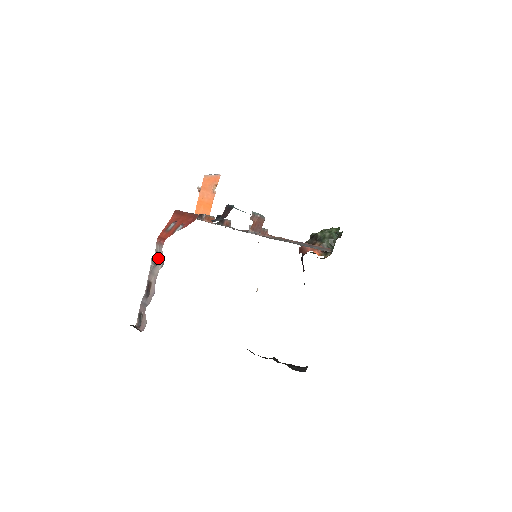
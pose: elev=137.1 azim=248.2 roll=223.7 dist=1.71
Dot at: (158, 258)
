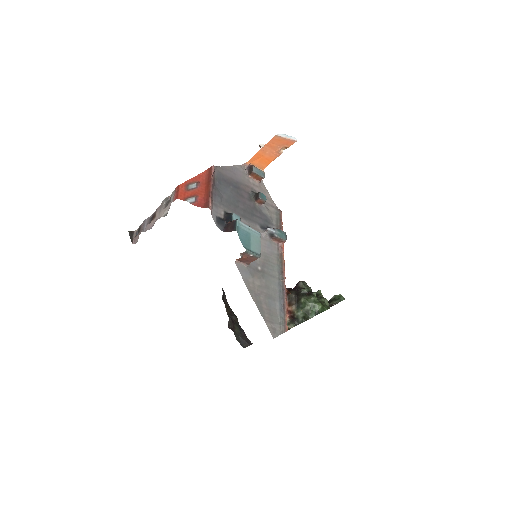
Dot at: (168, 204)
